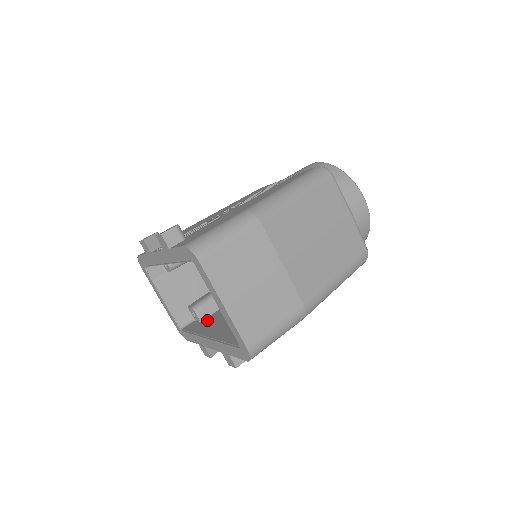
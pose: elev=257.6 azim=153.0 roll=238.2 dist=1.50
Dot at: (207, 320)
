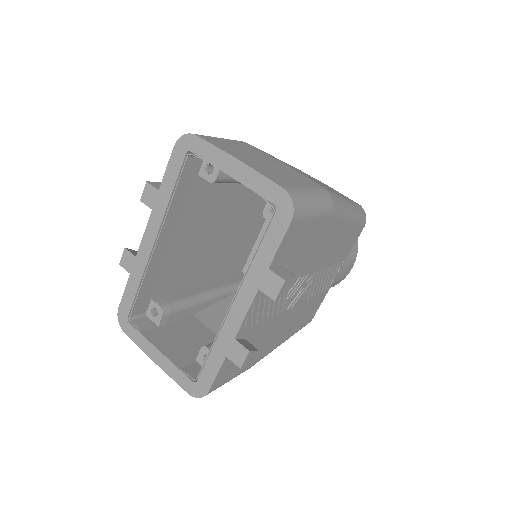
Dot at: occluded
